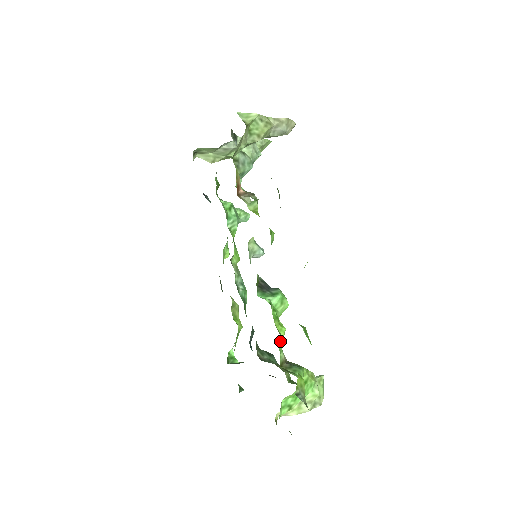
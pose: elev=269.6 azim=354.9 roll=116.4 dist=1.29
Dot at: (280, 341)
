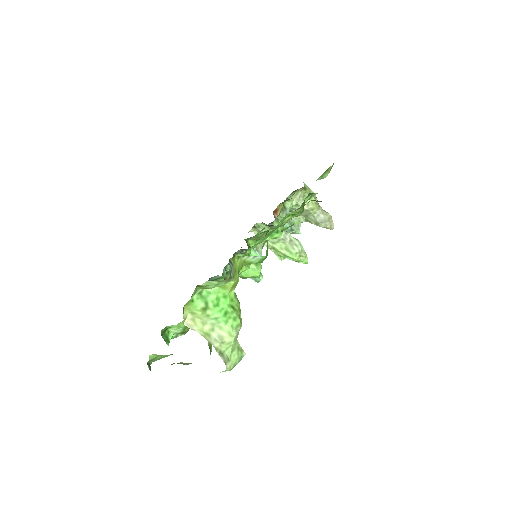
Dot at: occluded
